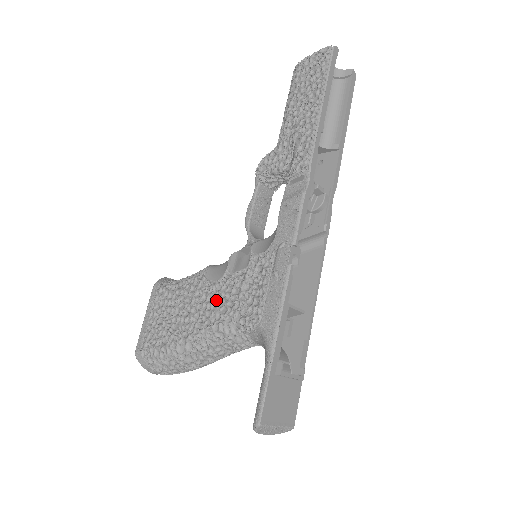
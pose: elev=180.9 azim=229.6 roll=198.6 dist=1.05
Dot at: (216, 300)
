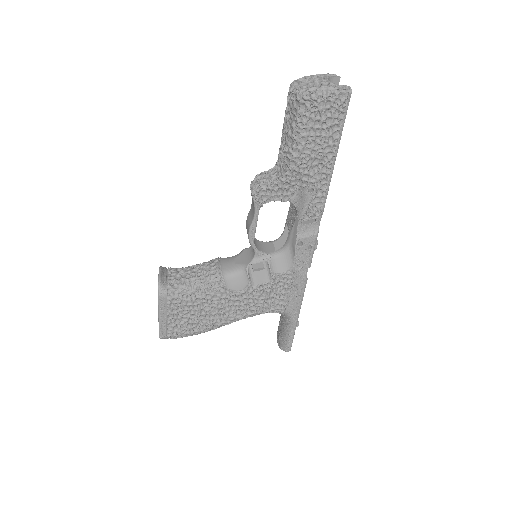
Dot at: (243, 302)
